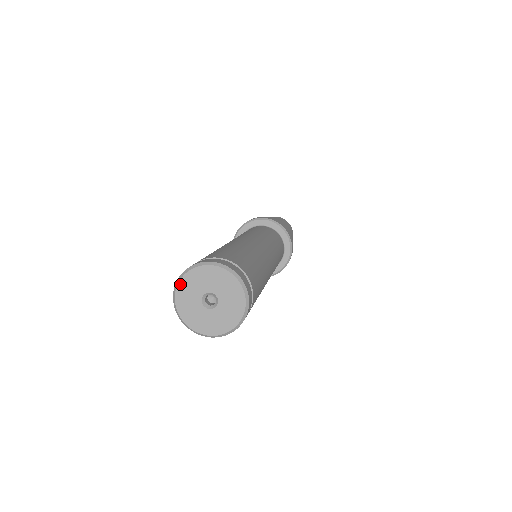
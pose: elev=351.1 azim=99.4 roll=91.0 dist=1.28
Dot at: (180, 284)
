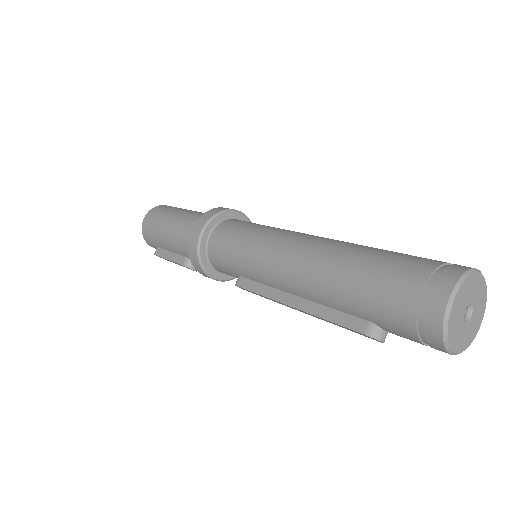
Dot at: (463, 285)
